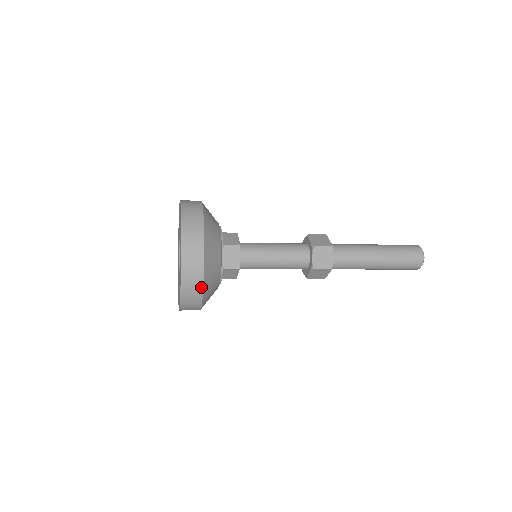
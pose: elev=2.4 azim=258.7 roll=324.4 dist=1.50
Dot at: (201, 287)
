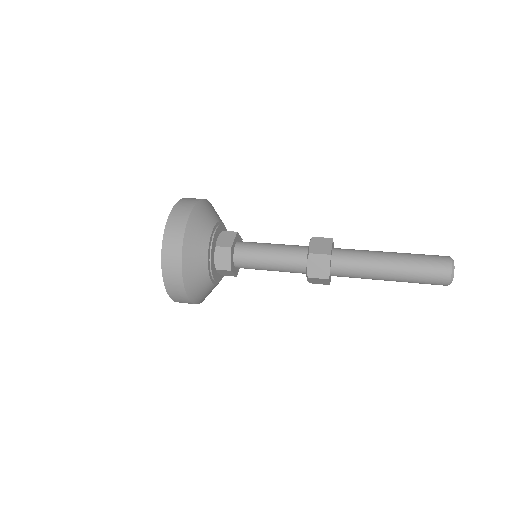
Dot at: (183, 289)
